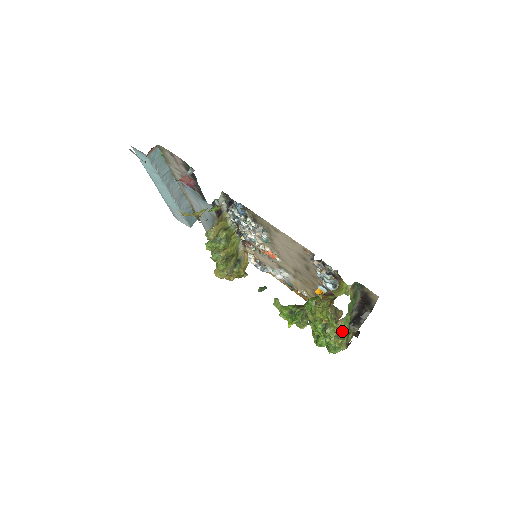
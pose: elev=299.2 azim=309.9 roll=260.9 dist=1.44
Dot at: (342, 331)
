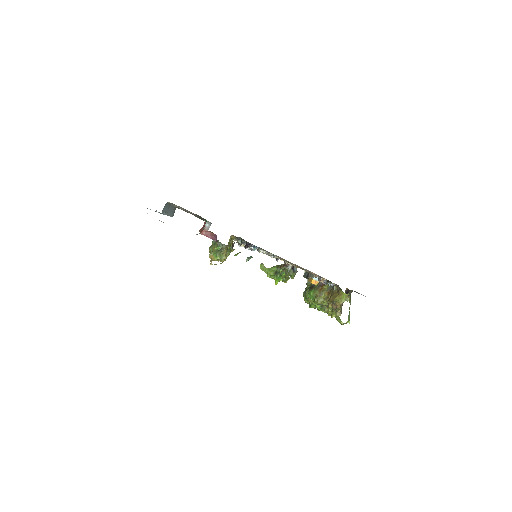
Dot at: (339, 313)
